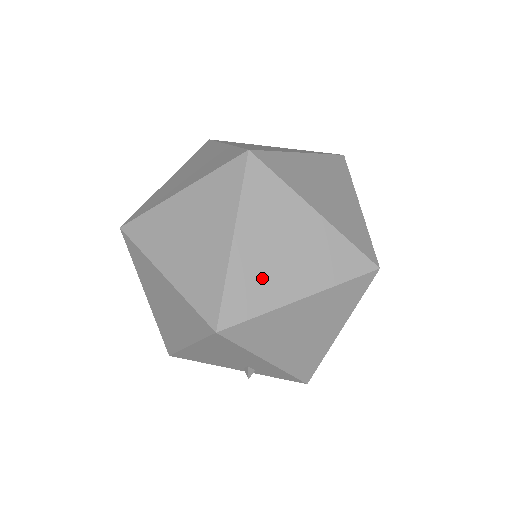
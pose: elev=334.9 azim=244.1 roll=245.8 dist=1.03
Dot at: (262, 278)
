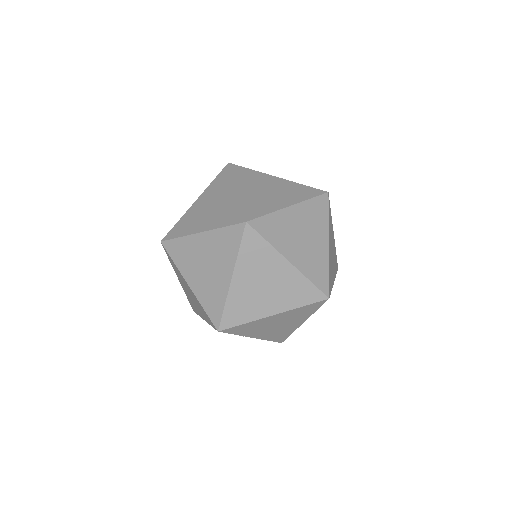
Dot at: (249, 302)
